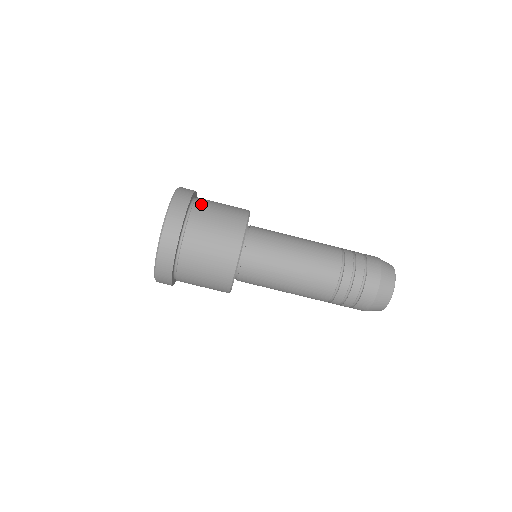
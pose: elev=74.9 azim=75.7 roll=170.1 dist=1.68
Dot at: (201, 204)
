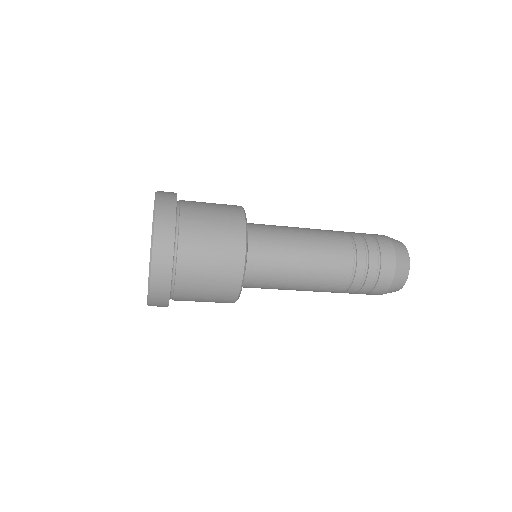
Dot at: (186, 261)
